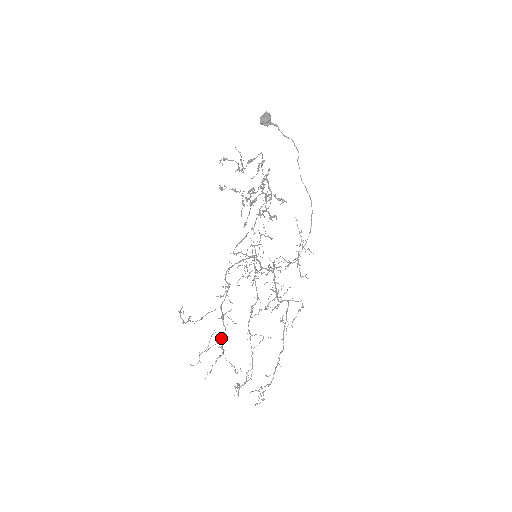
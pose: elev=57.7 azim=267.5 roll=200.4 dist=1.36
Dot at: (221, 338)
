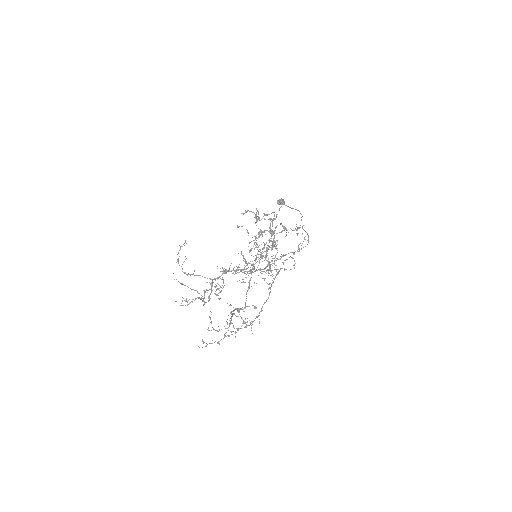
Dot at: occluded
